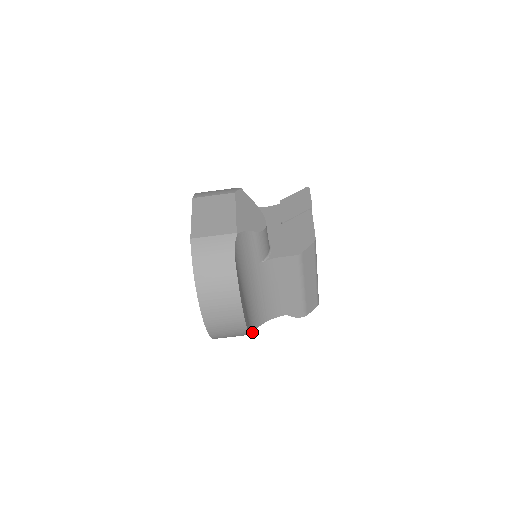
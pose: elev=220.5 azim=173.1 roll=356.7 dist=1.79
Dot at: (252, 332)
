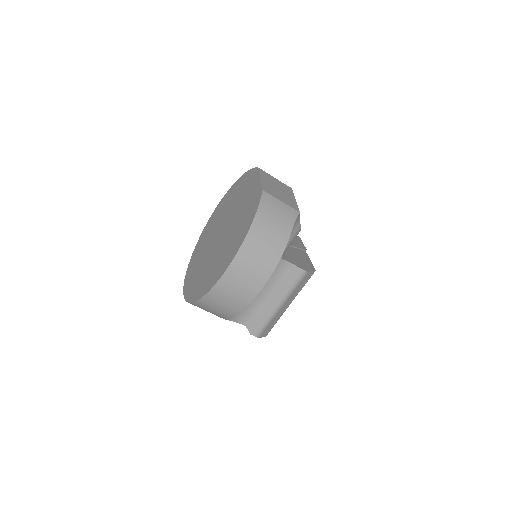
Dot at: occluded
